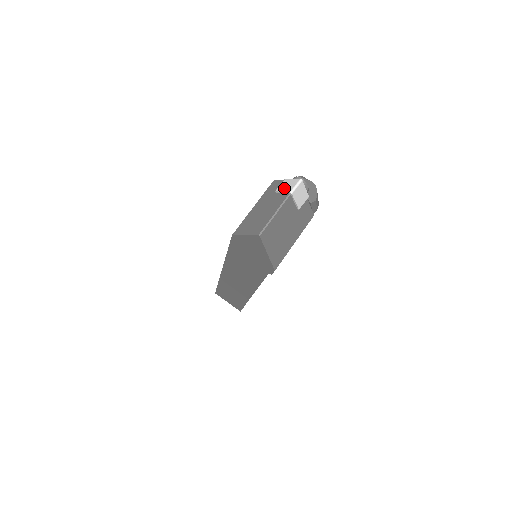
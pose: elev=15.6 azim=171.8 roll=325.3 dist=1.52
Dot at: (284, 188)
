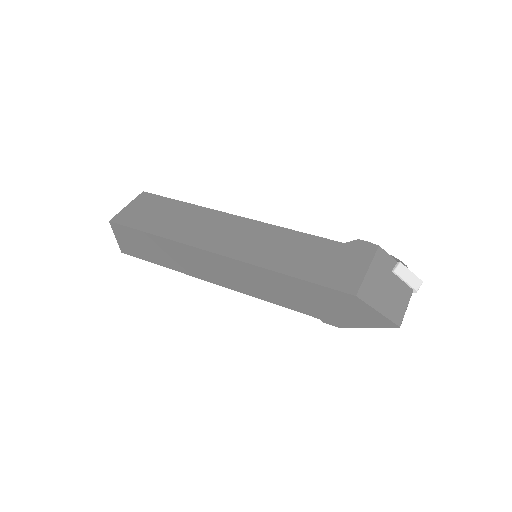
Dot at: (407, 278)
